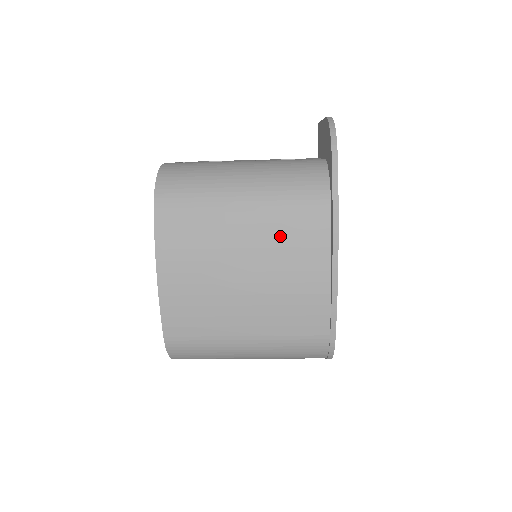
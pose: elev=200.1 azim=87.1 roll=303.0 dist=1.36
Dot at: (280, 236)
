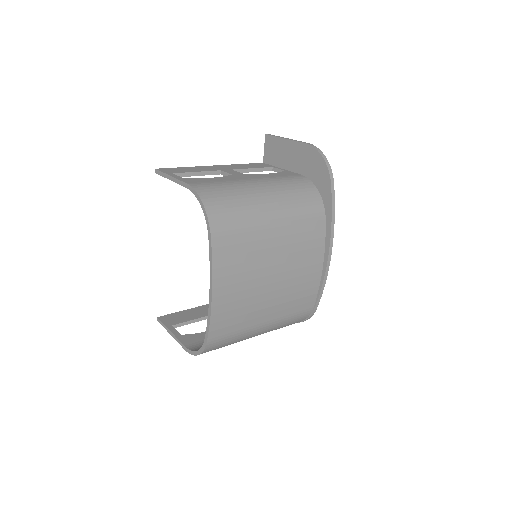
Dot at: (297, 243)
